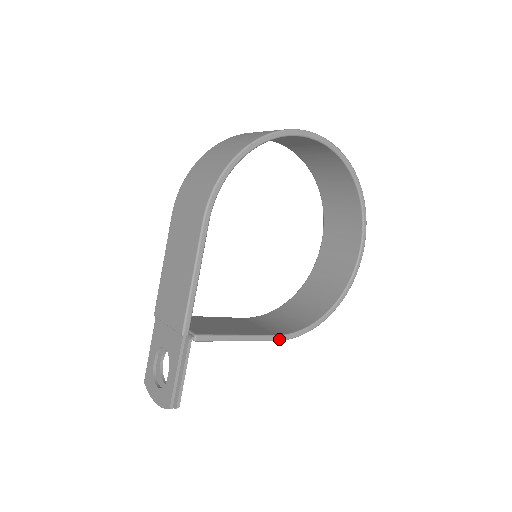
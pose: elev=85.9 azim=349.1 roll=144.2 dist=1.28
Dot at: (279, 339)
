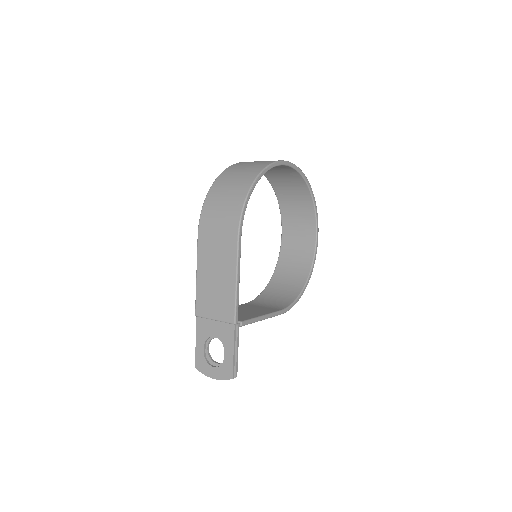
Dot at: (282, 313)
